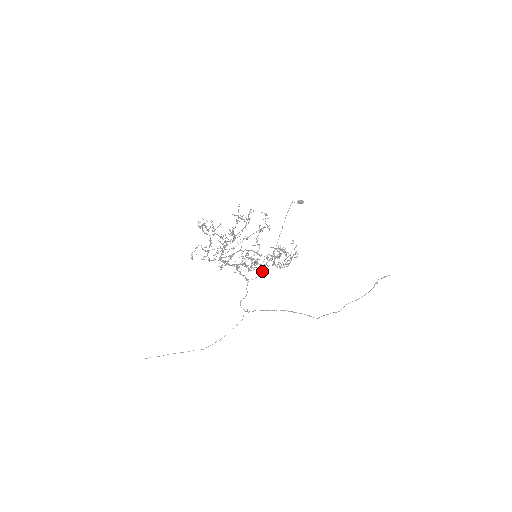
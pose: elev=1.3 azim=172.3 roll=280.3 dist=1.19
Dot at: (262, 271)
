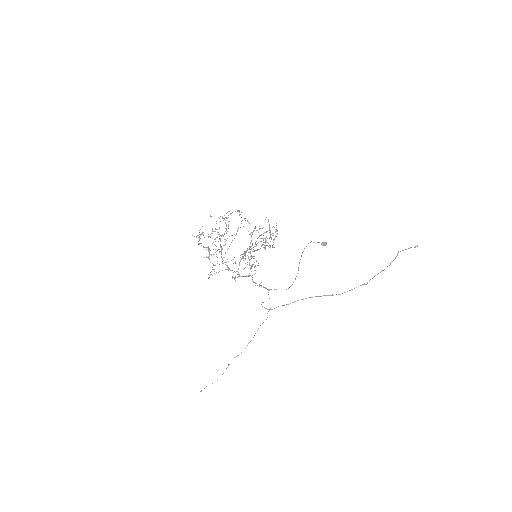
Dot at: (288, 288)
